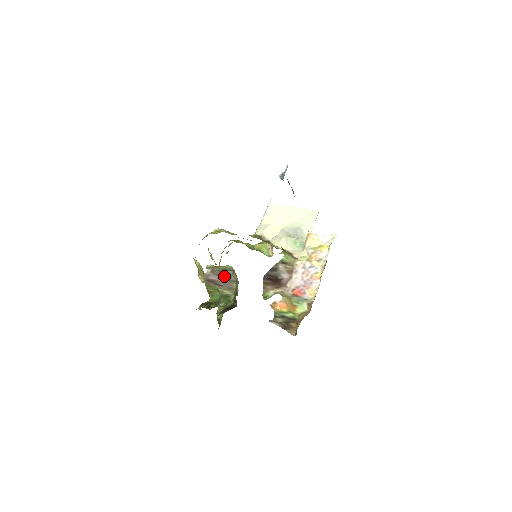
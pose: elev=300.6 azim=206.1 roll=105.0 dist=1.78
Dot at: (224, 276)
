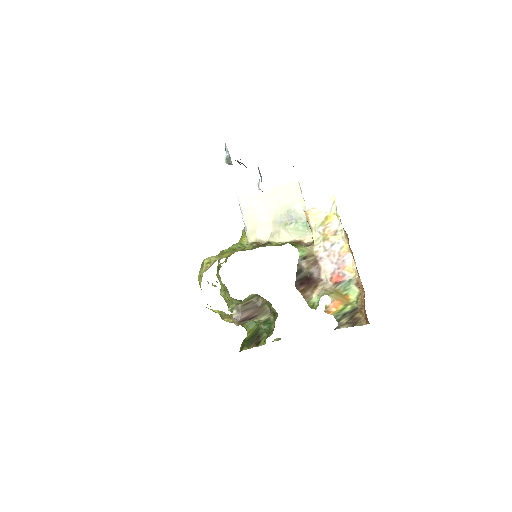
Dot at: (252, 306)
